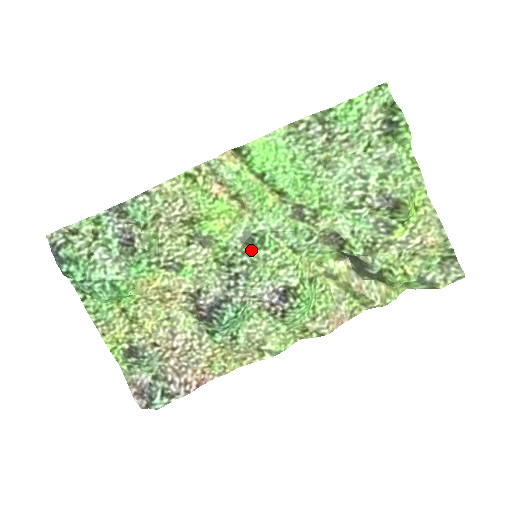
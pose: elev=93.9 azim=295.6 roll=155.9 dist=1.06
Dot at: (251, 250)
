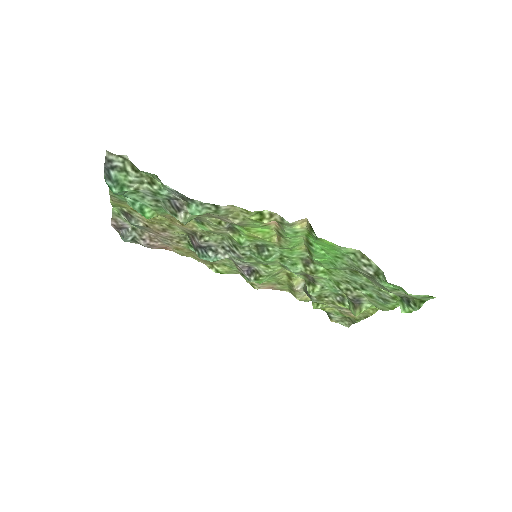
Dot at: (256, 254)
